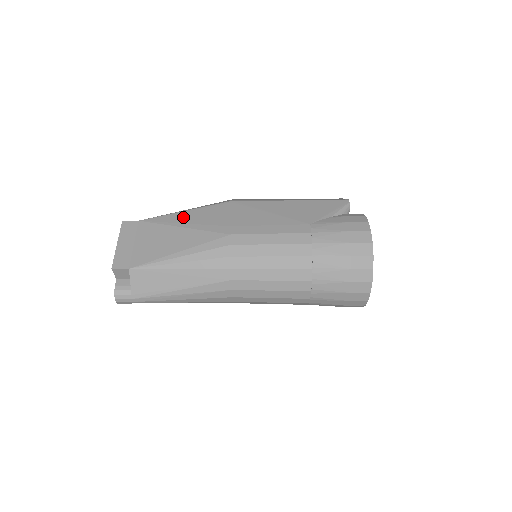
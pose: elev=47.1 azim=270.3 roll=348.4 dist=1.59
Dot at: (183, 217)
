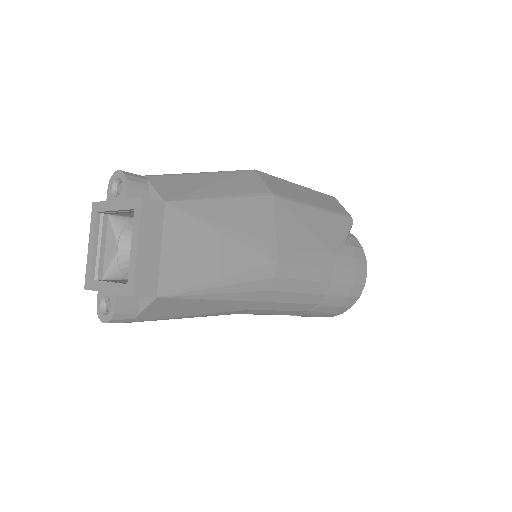
Dot at: (224, 213)
